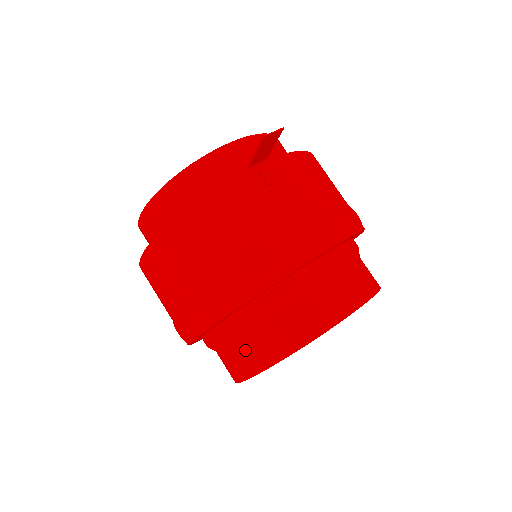
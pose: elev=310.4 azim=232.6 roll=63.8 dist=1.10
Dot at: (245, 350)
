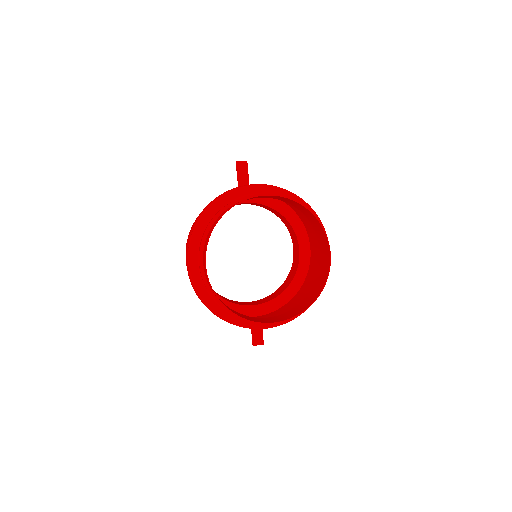
Dot at: (209, 233)
